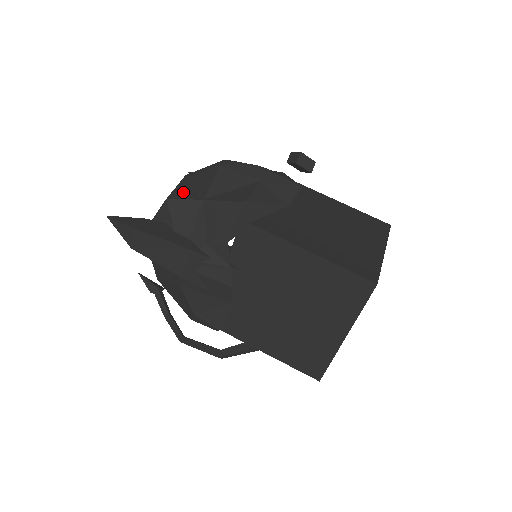
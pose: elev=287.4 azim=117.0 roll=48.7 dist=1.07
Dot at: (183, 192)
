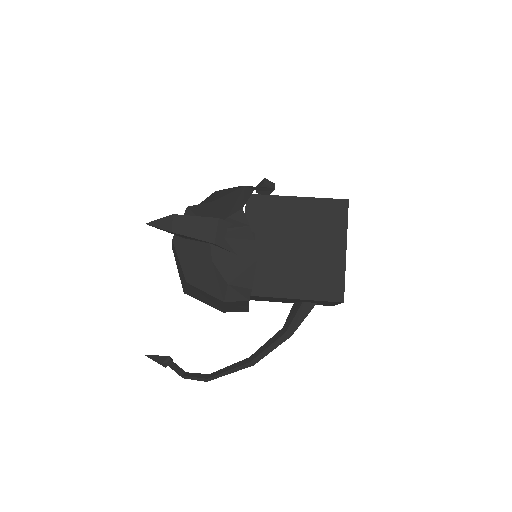
Dot at: occluded
